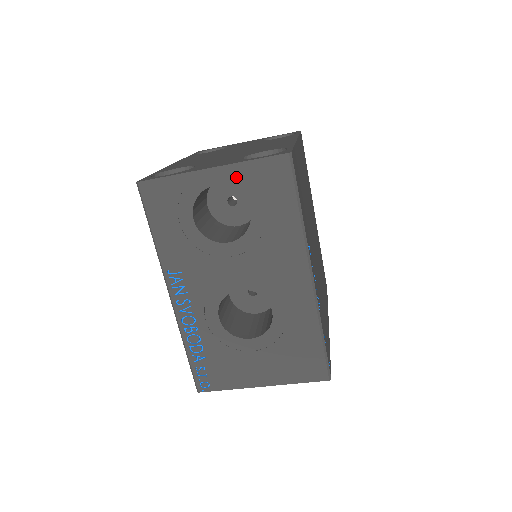
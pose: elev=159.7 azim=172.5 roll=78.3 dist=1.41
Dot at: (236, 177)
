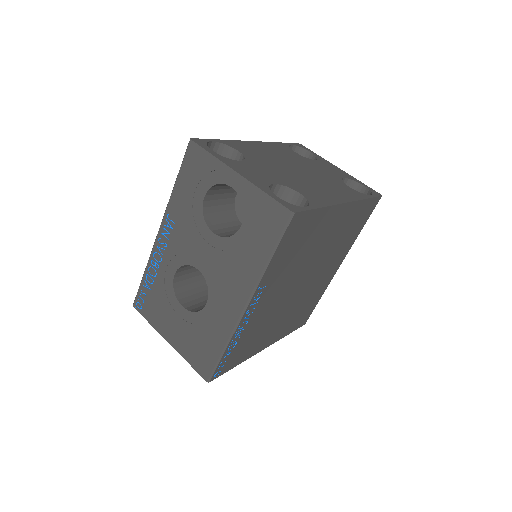
Dot at: (249, 195)
